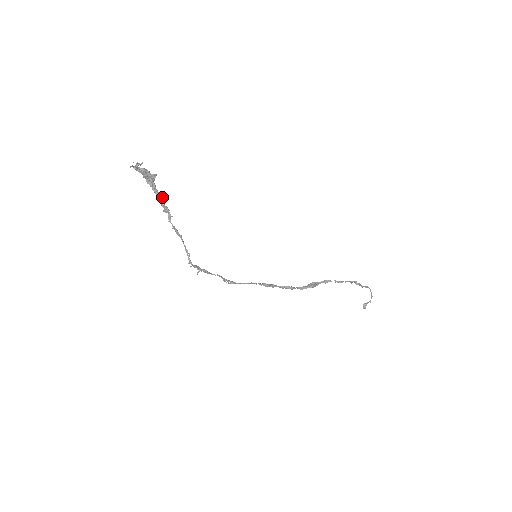
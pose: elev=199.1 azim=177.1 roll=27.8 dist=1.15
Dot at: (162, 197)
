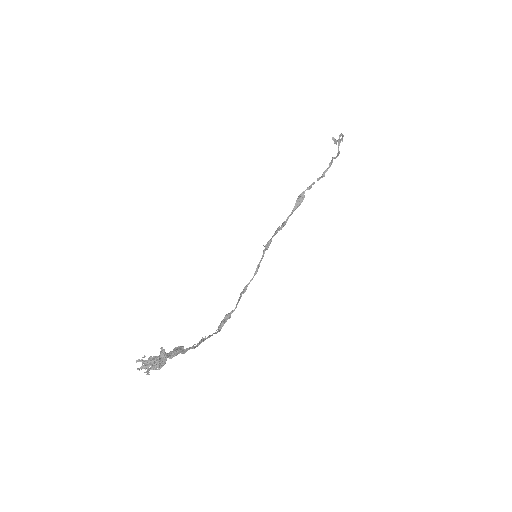
Dot at: (179, 350)
